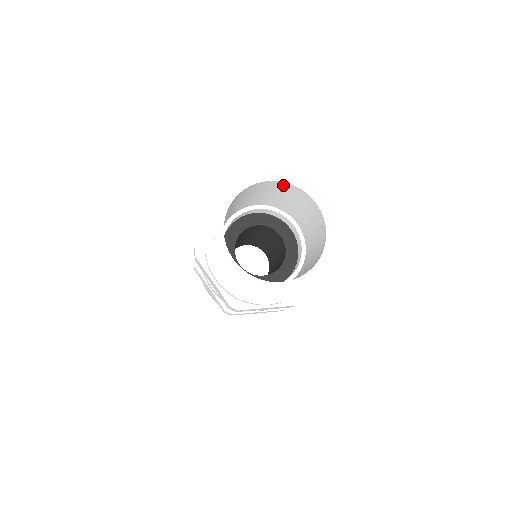
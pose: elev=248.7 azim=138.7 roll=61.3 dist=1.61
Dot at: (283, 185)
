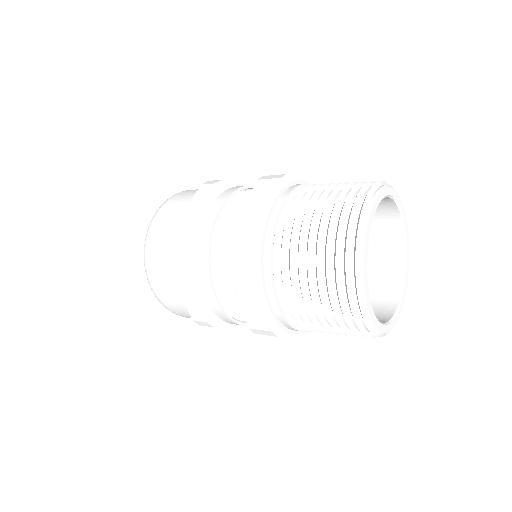
Dot at: (385, 203)
